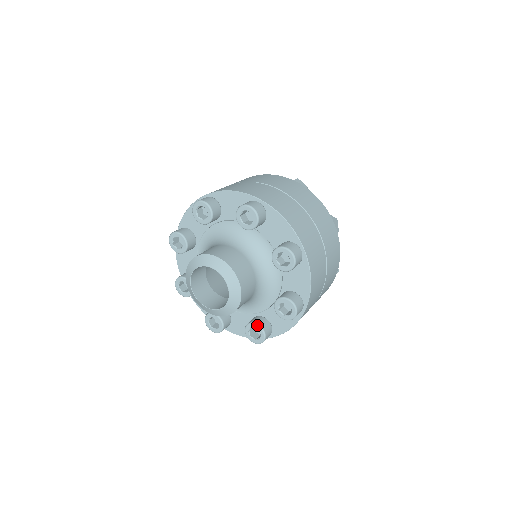
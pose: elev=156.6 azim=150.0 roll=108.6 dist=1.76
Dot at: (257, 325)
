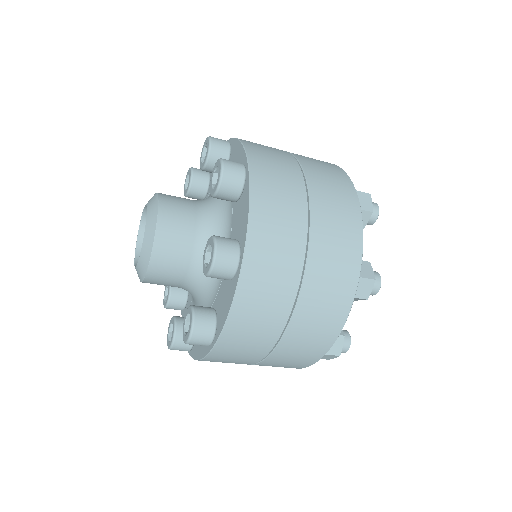
Dot at: (207, 242)
